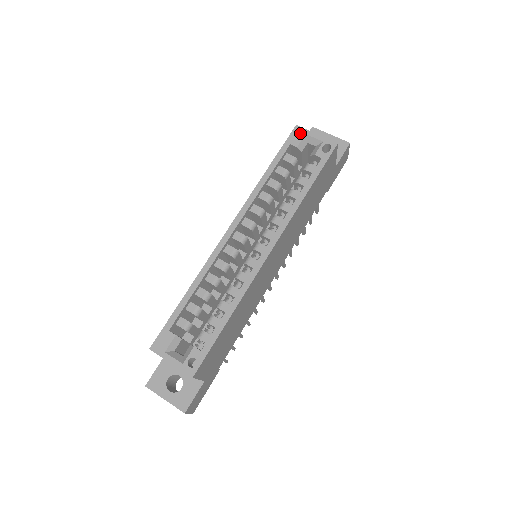
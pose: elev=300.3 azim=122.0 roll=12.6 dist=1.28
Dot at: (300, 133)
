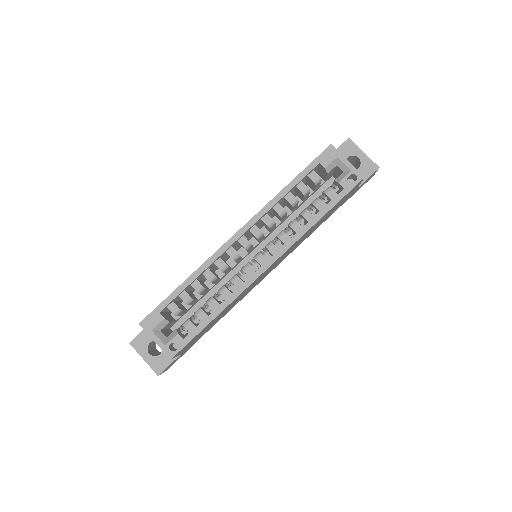
Dot at: (332, 154)
